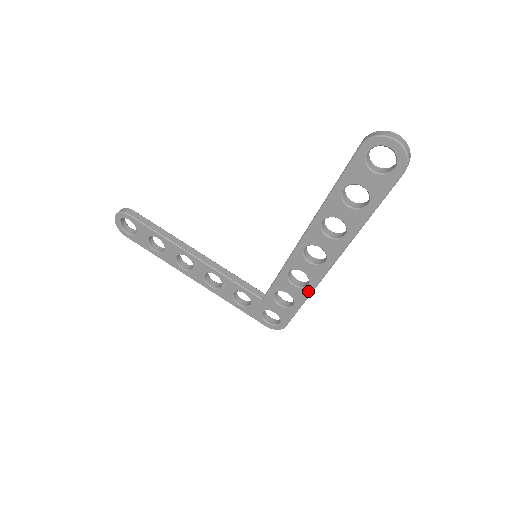
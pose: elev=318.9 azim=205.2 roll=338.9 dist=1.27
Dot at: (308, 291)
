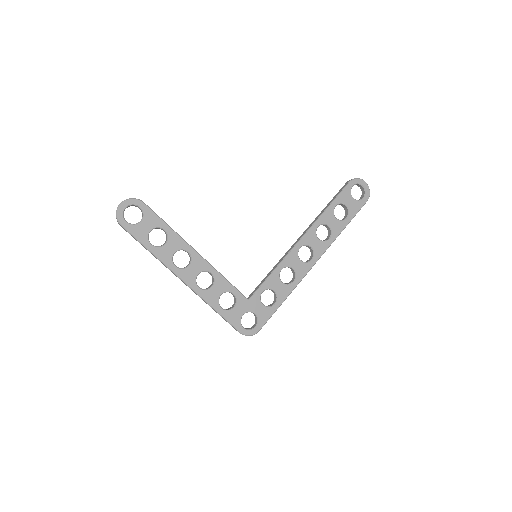
Dot at: (292, 287)
